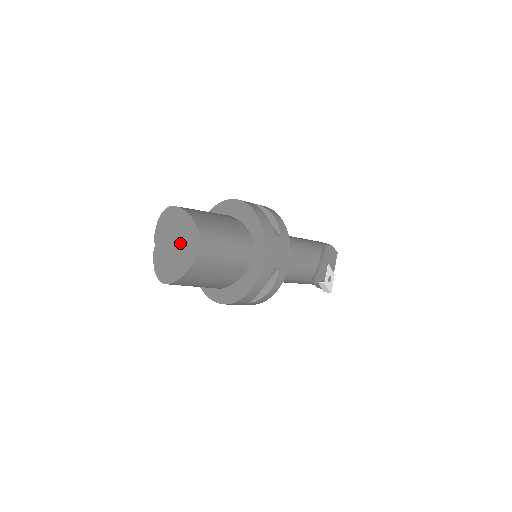
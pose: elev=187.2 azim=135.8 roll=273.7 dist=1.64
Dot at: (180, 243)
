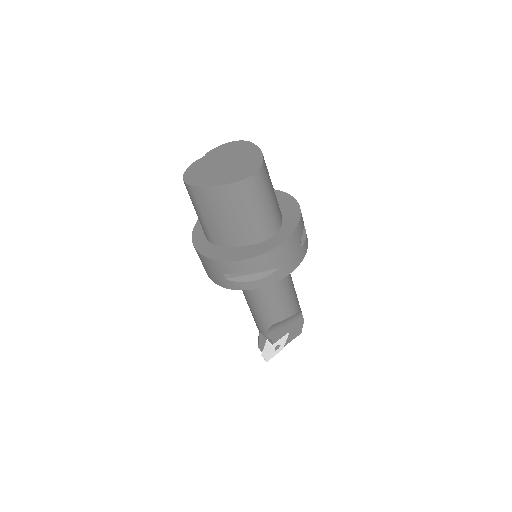
Dot at: (234, 165)
